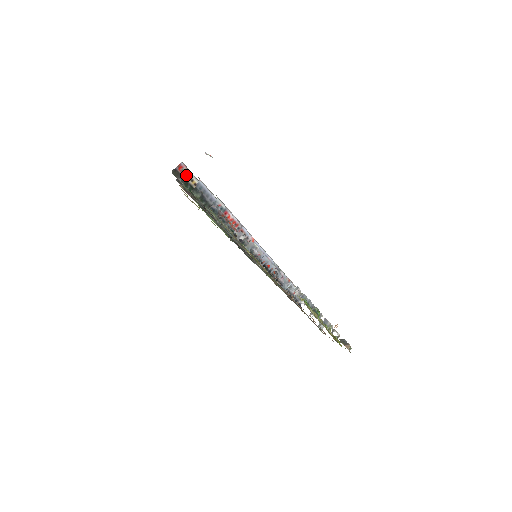
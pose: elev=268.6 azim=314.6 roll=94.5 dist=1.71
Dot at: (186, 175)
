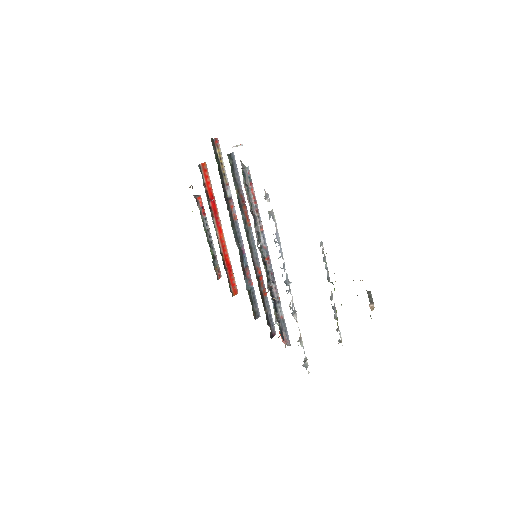
Dot at: (218, 151)
